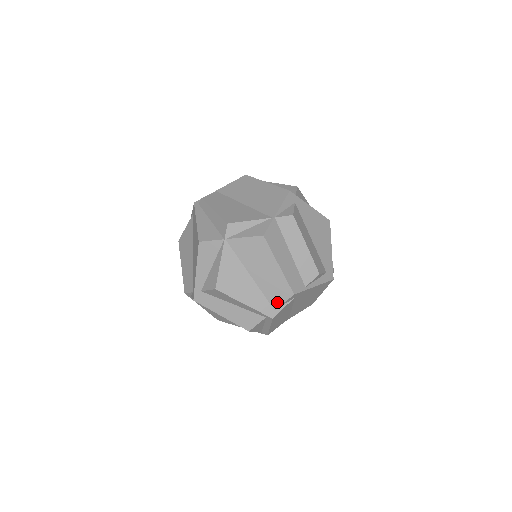
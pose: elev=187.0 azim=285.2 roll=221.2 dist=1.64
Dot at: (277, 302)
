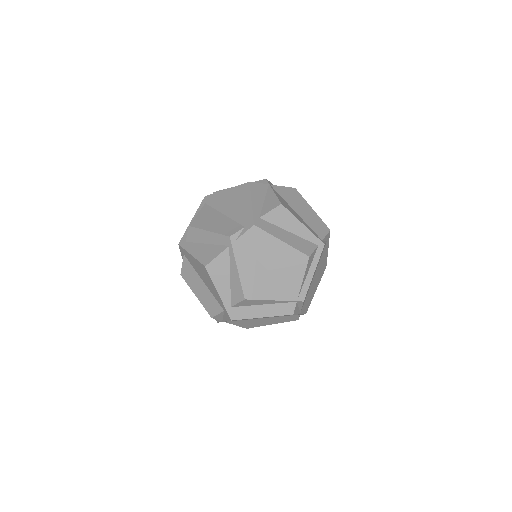
Dot at: (321, 234)
